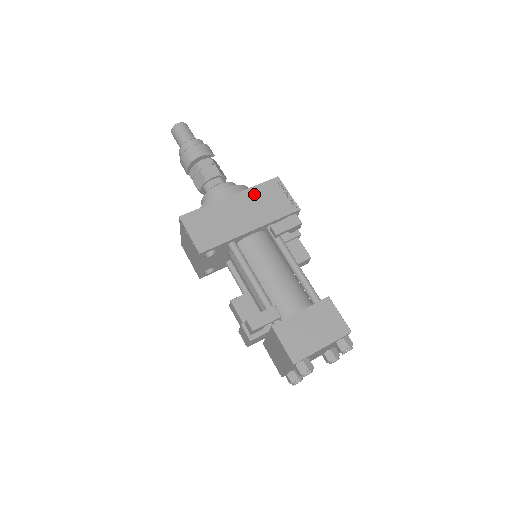
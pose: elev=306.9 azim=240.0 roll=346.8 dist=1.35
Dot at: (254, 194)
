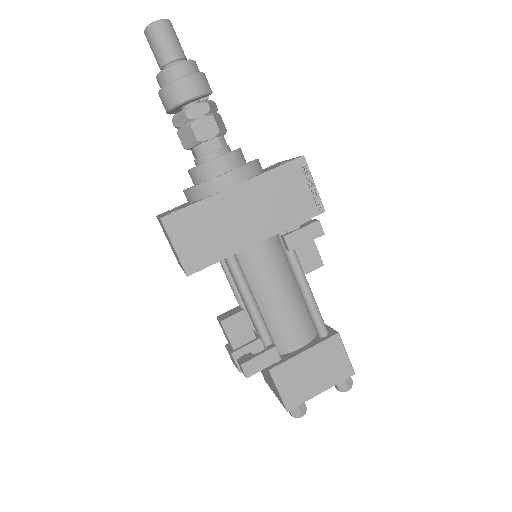
Dot at: (267, 185)
